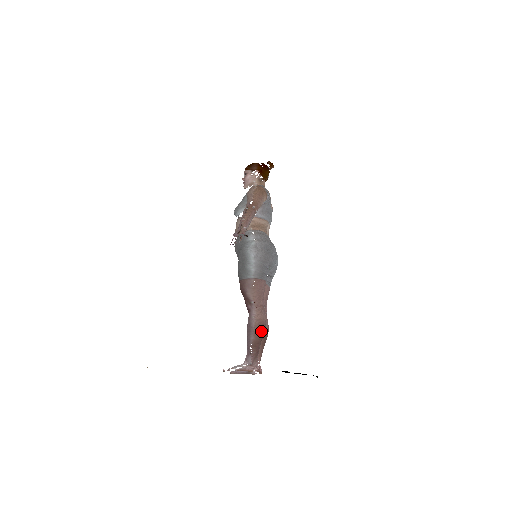
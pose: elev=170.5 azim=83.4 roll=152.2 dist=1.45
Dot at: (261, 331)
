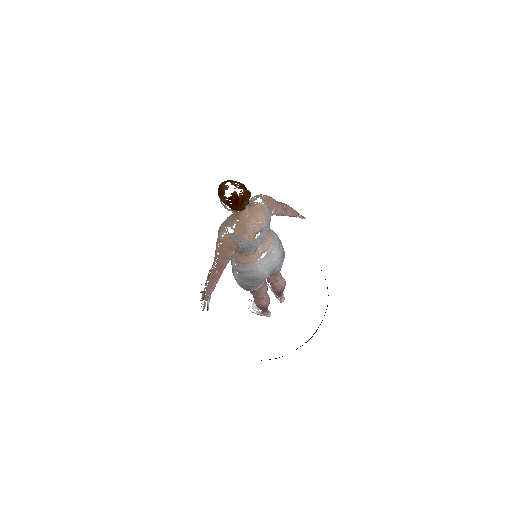
Dot at: (263, 308)
